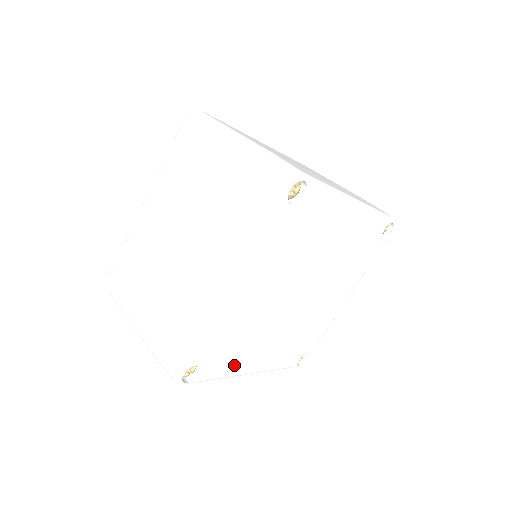
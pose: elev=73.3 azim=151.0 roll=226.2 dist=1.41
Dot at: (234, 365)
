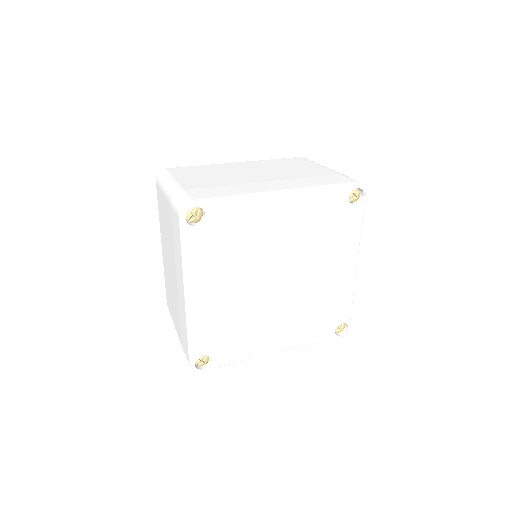
Dot at: (247, 349)
